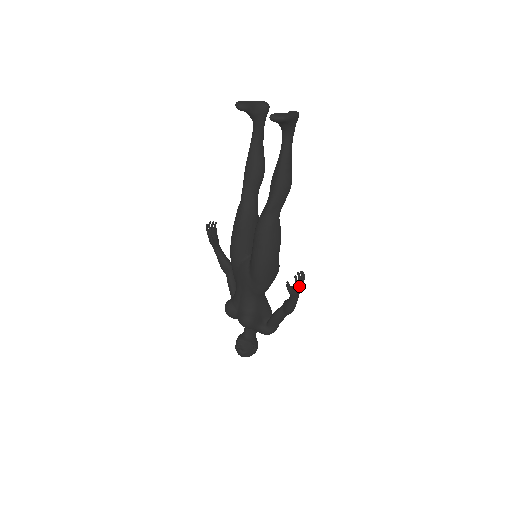
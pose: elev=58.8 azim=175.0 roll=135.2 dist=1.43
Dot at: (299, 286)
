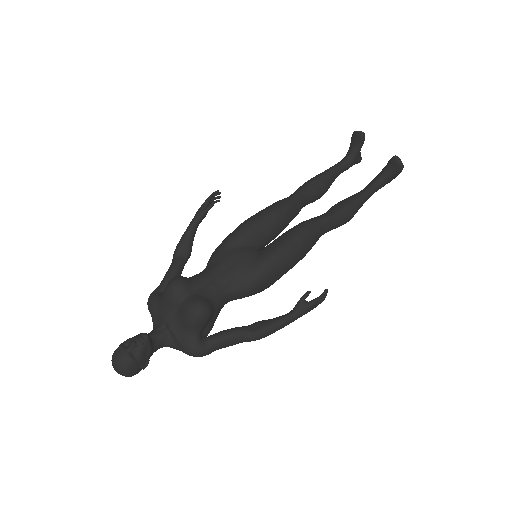
Dot at: (316, 305)
